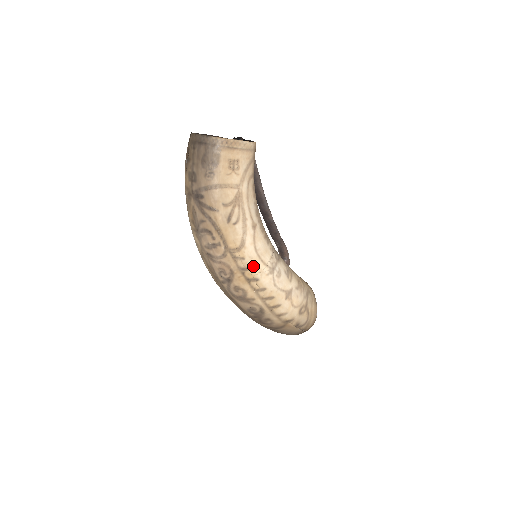
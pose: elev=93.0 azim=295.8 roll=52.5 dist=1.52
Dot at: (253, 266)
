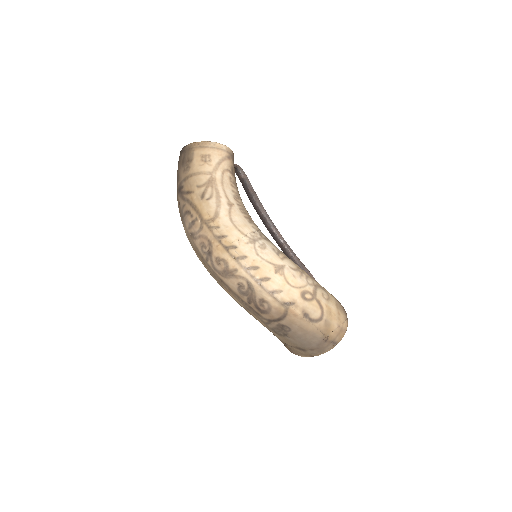
Dot at: (229, 234)
